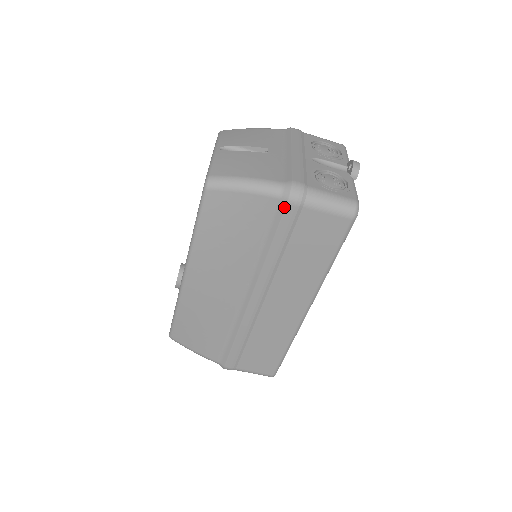
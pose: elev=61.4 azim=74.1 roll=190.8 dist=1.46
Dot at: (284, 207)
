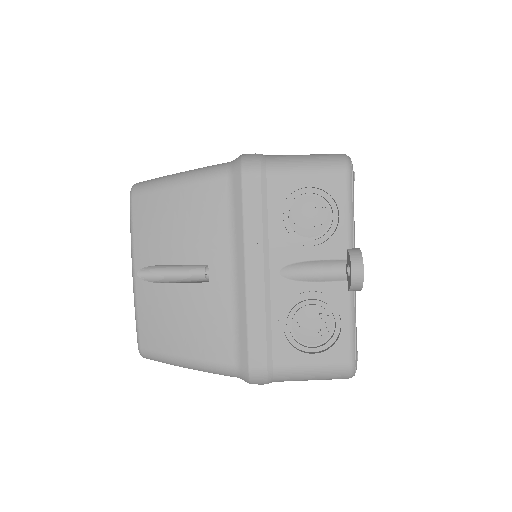
Dot at: occluded
